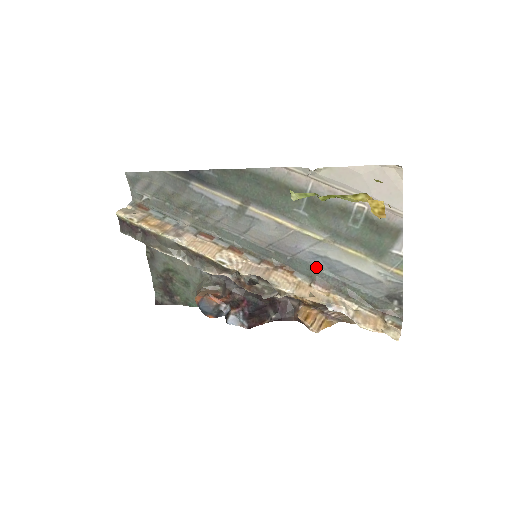
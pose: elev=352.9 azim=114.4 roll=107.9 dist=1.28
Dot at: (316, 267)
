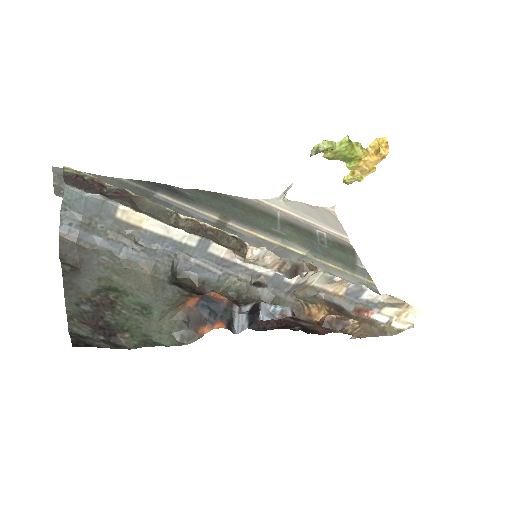
Dot at: occluded
